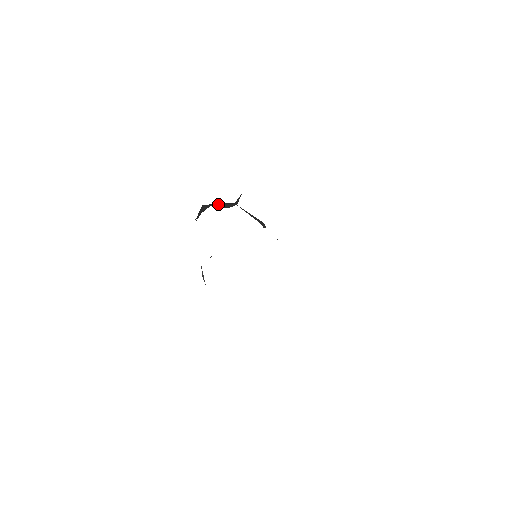
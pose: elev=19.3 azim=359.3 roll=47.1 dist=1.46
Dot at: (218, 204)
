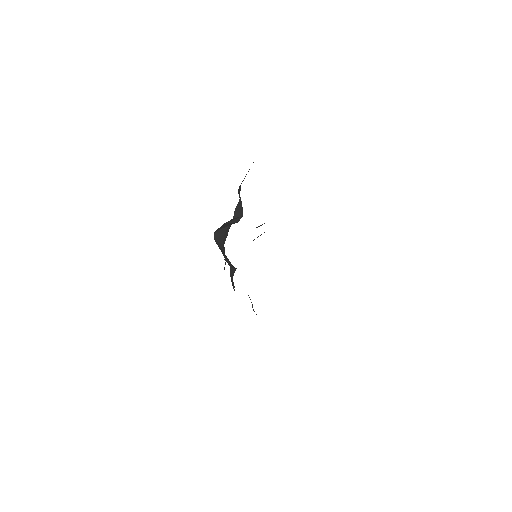
Dot at: (226, 224)
